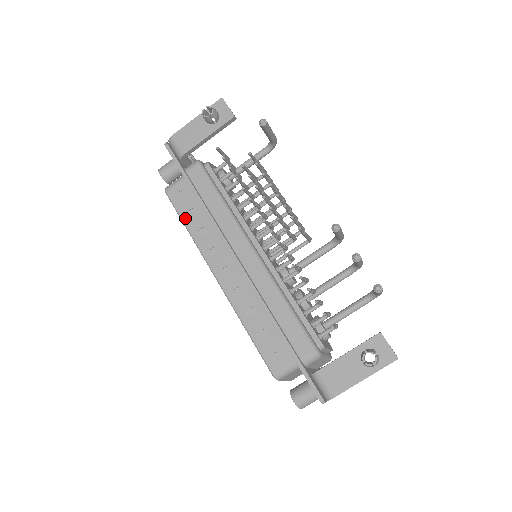
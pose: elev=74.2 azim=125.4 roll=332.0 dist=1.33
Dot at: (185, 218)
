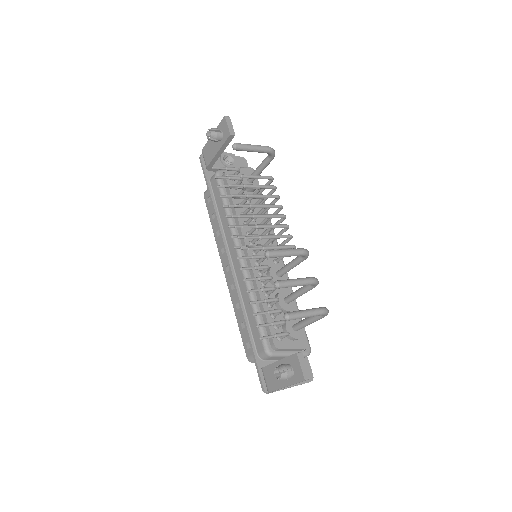
Dot at: (211, 219)
